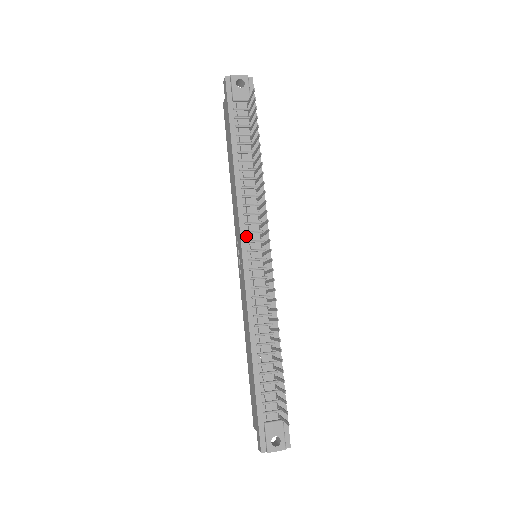
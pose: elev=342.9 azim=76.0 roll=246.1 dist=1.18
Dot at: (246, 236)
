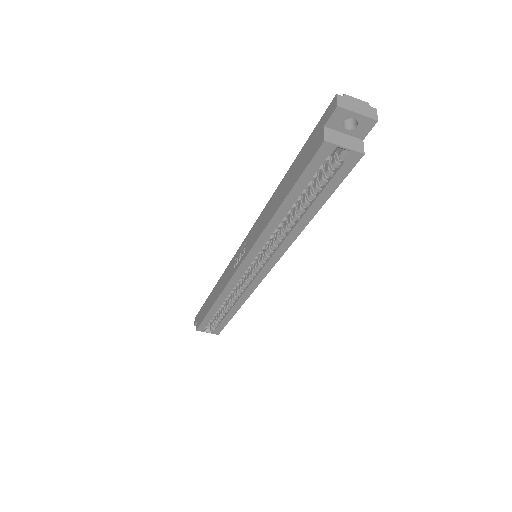
Dot at: occluded
